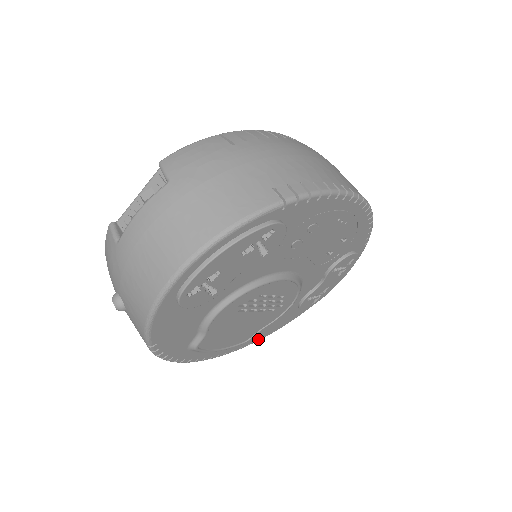
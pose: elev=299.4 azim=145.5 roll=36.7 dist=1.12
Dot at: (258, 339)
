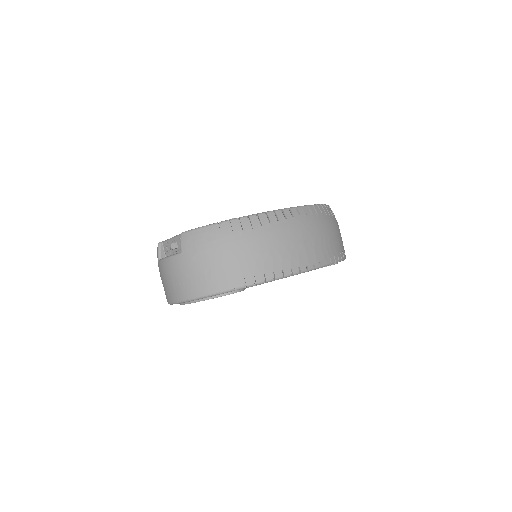
Dot at: occluded
